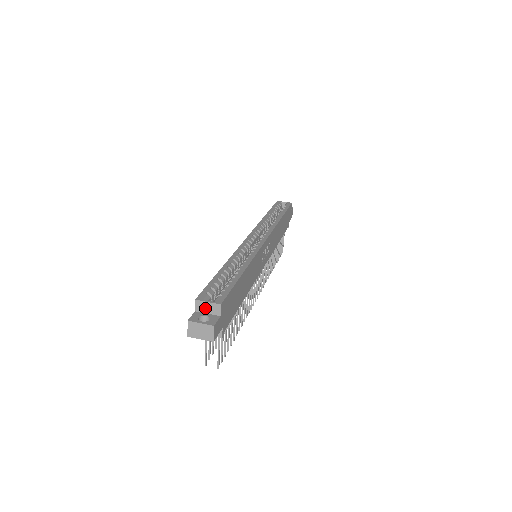
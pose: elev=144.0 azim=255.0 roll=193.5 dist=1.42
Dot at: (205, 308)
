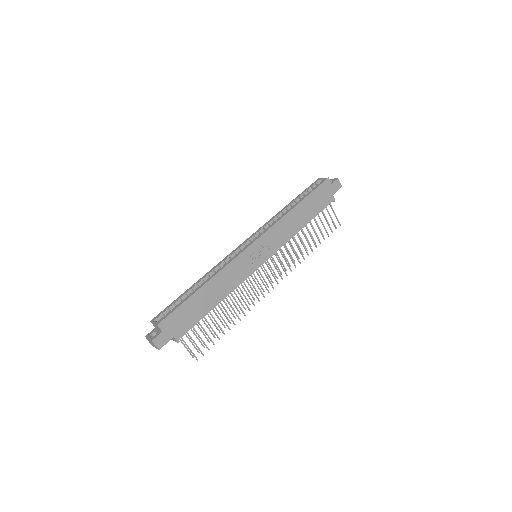
Dot at: (156, 326)
